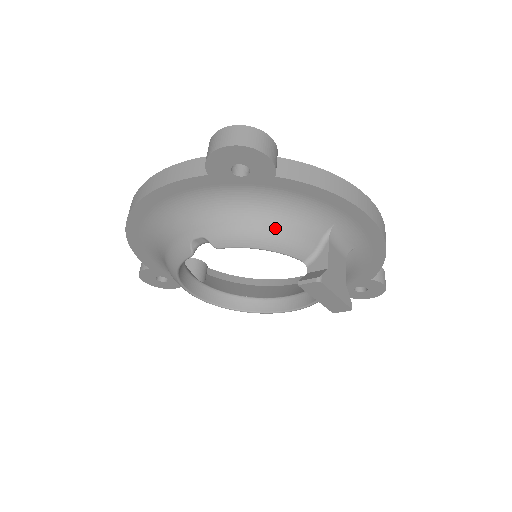
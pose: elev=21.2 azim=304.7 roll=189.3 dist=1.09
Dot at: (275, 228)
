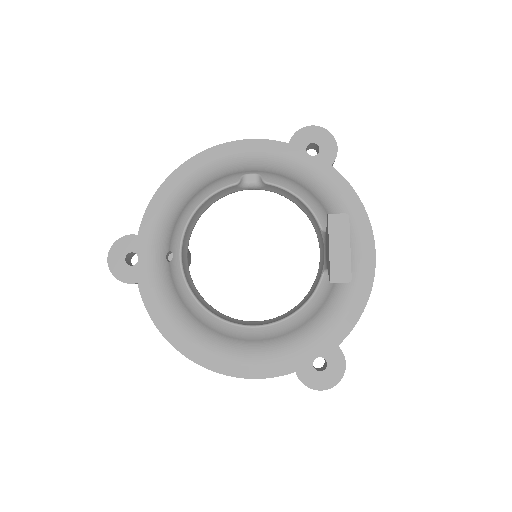
Dot at: (314, 196)
